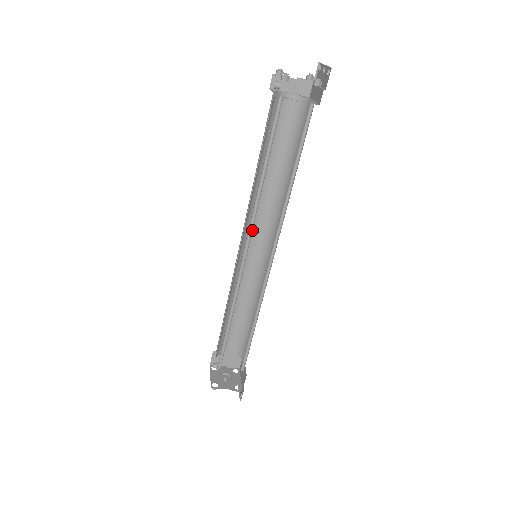
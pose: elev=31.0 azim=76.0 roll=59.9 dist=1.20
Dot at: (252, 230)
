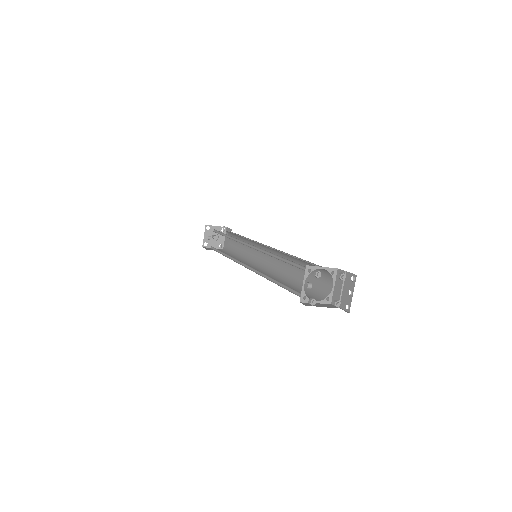
Dot at: occluded
